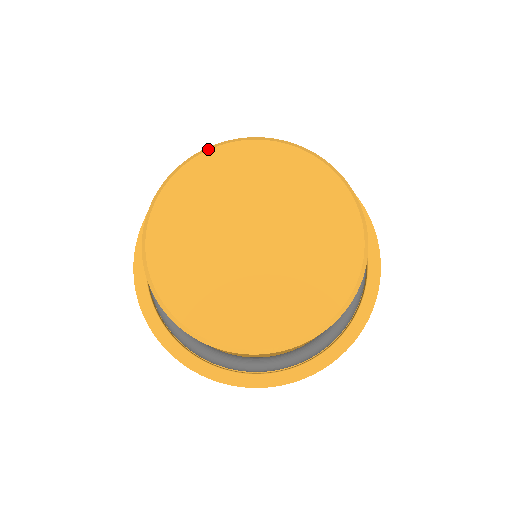
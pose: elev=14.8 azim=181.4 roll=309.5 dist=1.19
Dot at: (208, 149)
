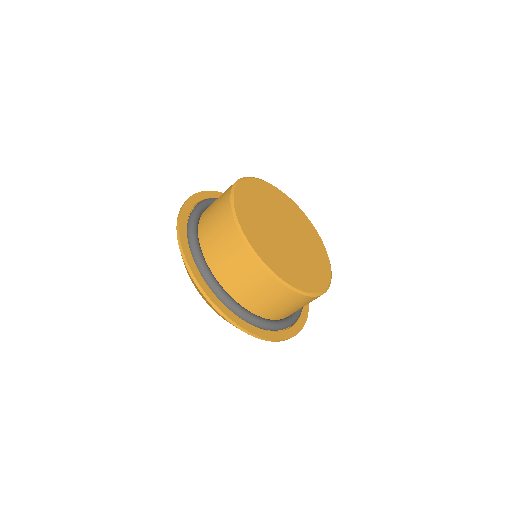
Dot at: occluded
